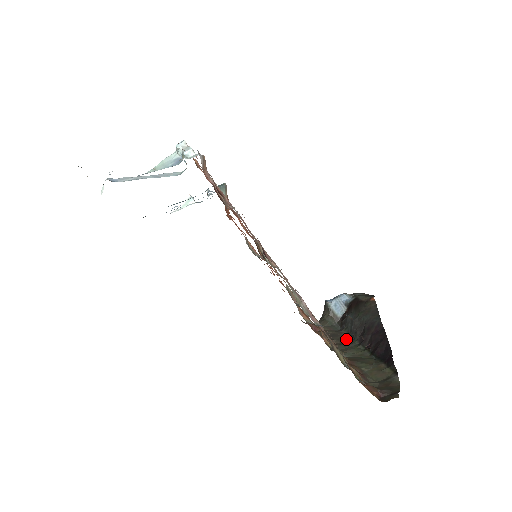
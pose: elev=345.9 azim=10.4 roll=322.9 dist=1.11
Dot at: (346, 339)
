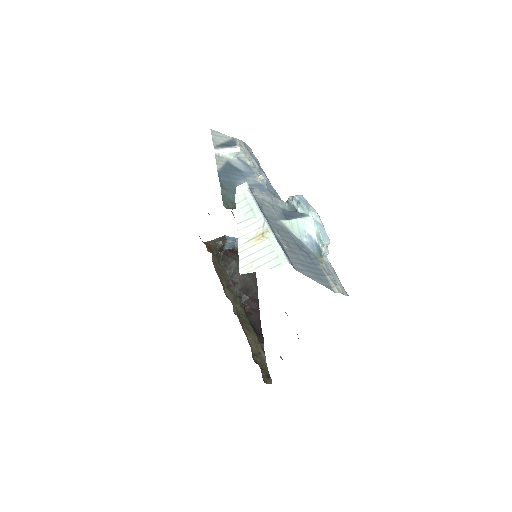
Dot at: (229, 283)
